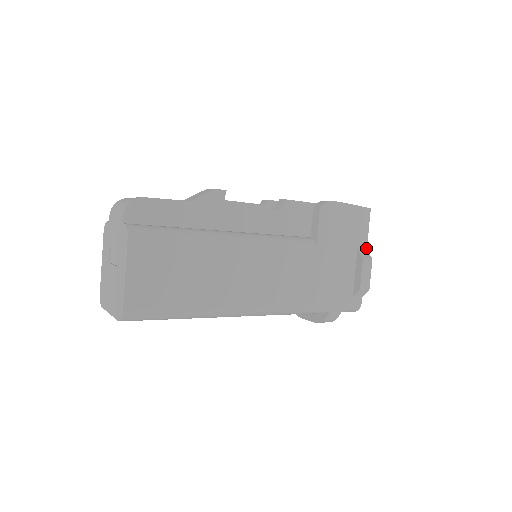
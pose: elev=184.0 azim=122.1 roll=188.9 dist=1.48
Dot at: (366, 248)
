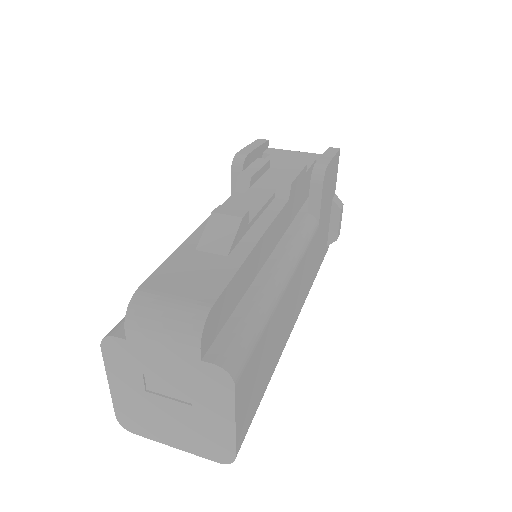
Dot at: occluded
